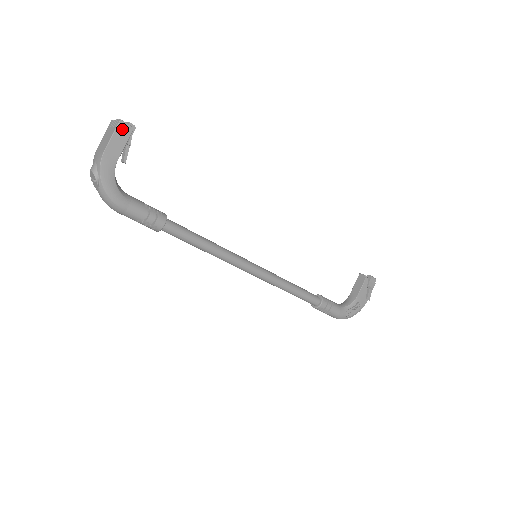
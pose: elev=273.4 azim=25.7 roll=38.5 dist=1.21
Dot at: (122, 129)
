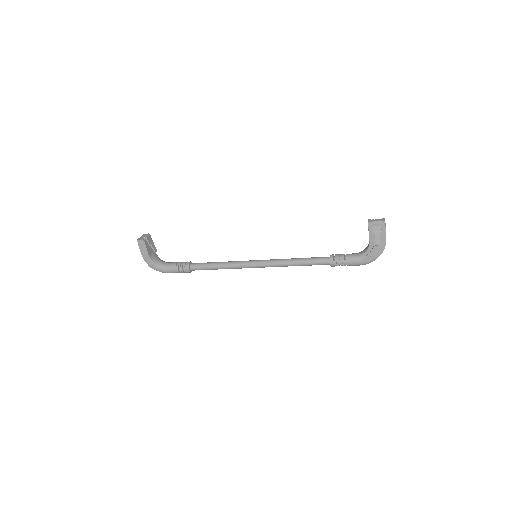
Dot at: (140, 243)
